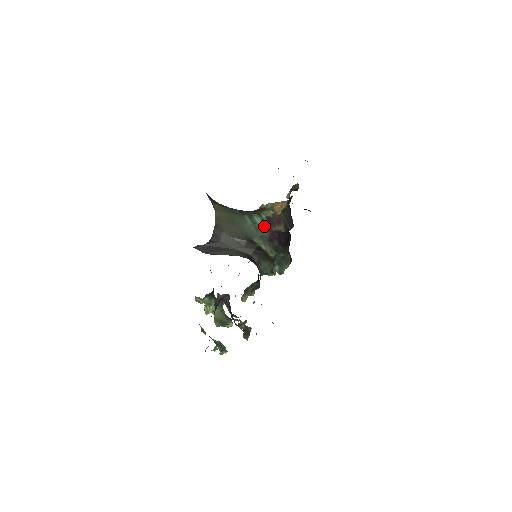
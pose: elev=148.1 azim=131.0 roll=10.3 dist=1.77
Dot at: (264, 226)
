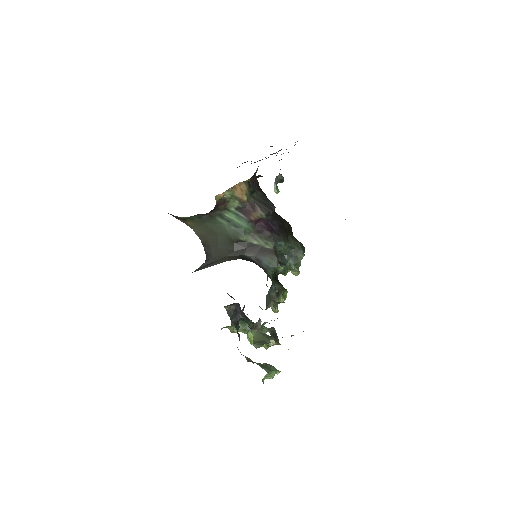
Dot at: (241, 220)
